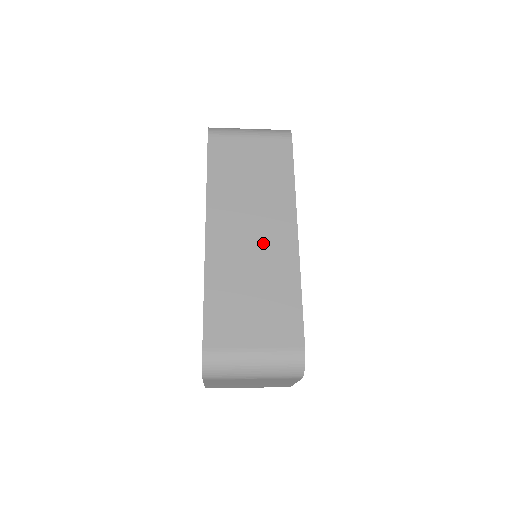
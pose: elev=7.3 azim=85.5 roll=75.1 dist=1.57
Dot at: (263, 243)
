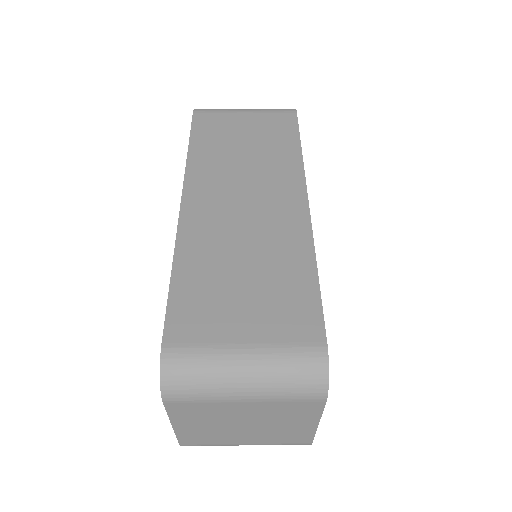
Dot at: (260, 212)
